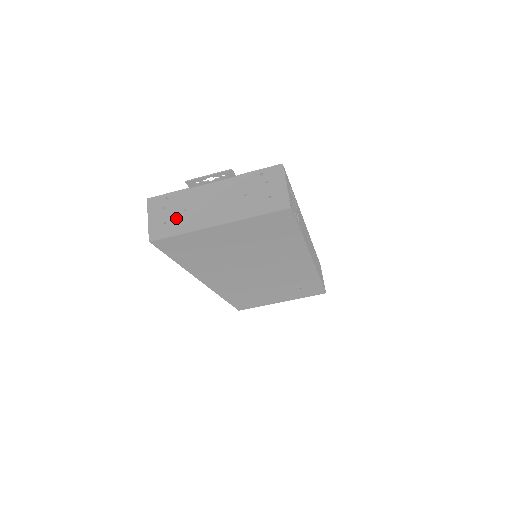
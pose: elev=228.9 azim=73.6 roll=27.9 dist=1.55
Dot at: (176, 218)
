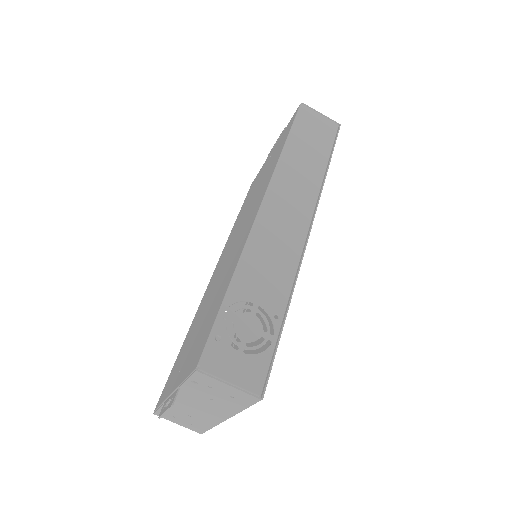
Dot at: (192, 421)
